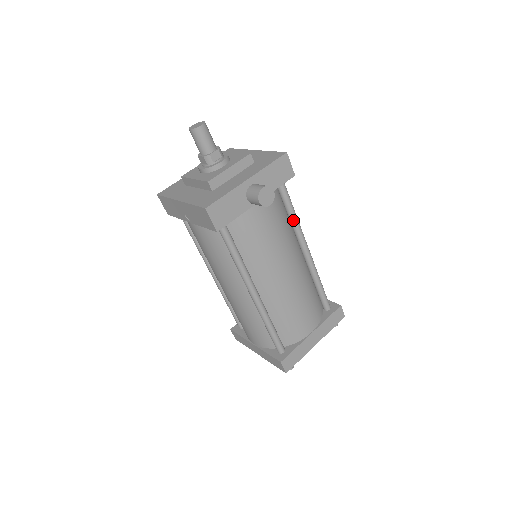
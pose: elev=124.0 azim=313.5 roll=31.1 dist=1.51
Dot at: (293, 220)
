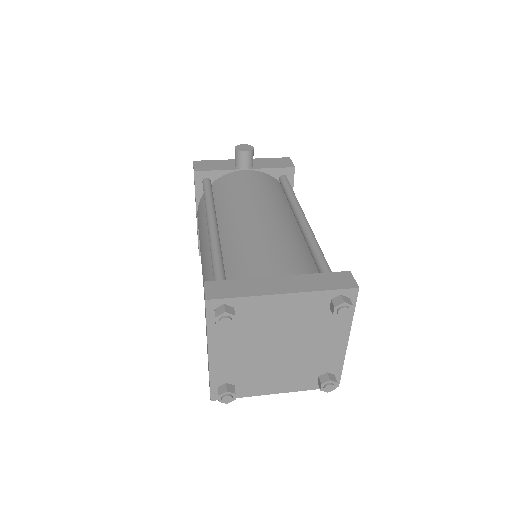
Dot at: (289, 197)
